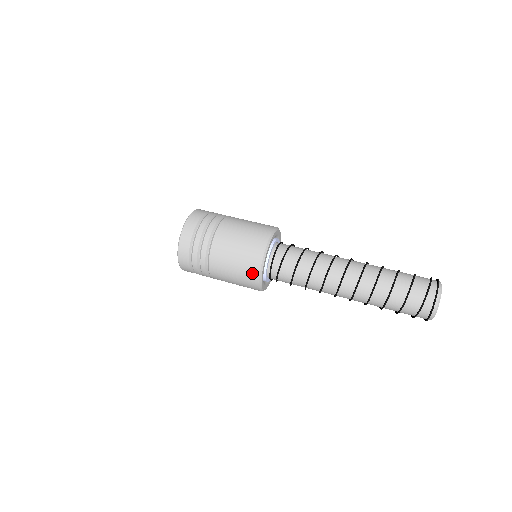
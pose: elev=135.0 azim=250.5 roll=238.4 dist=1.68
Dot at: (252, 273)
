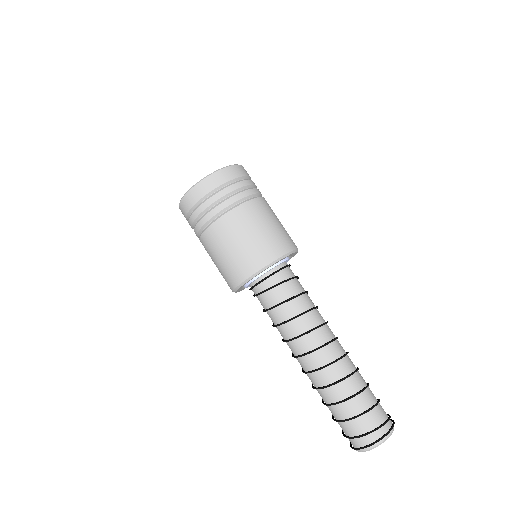
Dot at: (237, 275)
